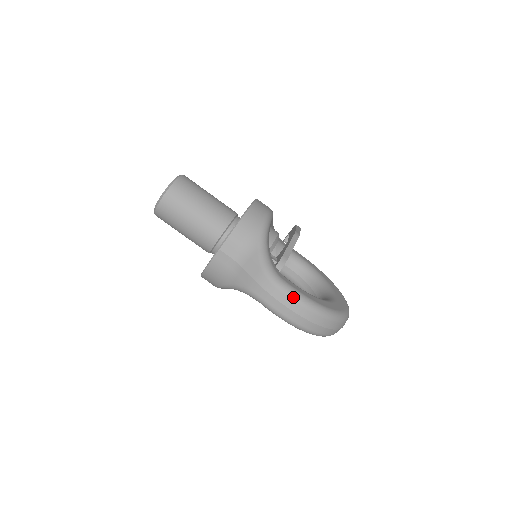
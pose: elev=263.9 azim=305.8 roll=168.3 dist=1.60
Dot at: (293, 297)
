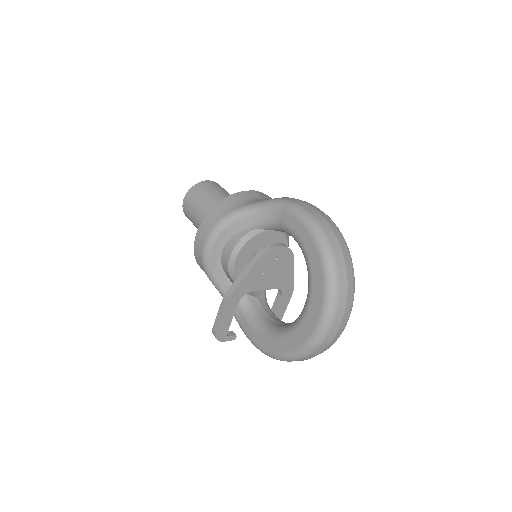
Dot at: (321, 211)
